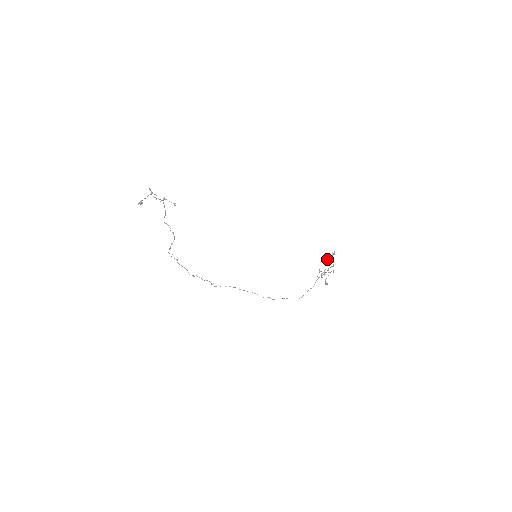
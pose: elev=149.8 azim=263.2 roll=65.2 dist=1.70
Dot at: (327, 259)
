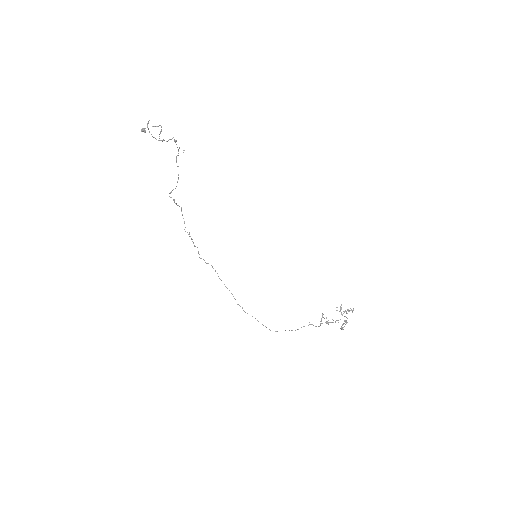
Dot at: (340, 310)
